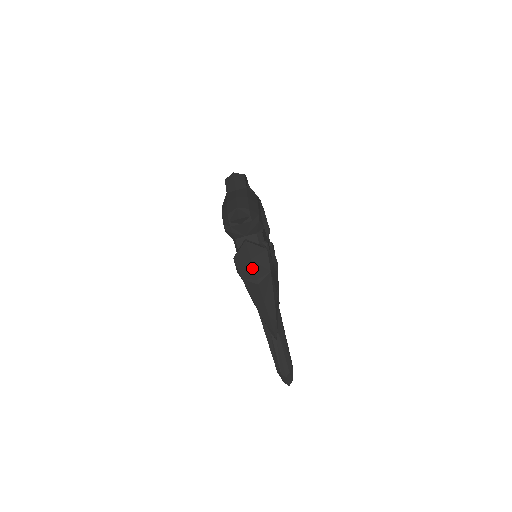
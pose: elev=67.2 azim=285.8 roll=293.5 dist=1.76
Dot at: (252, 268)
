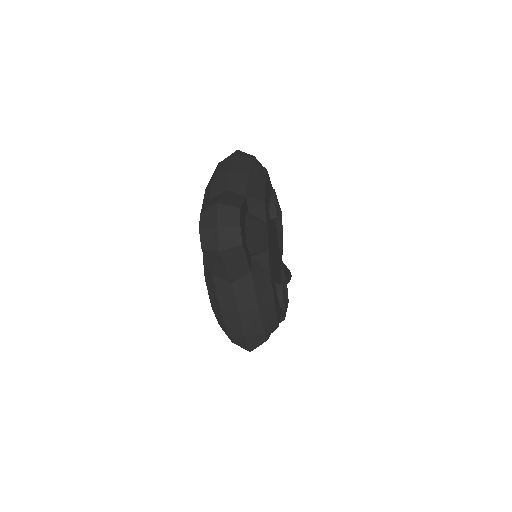
Dot at: occluded
